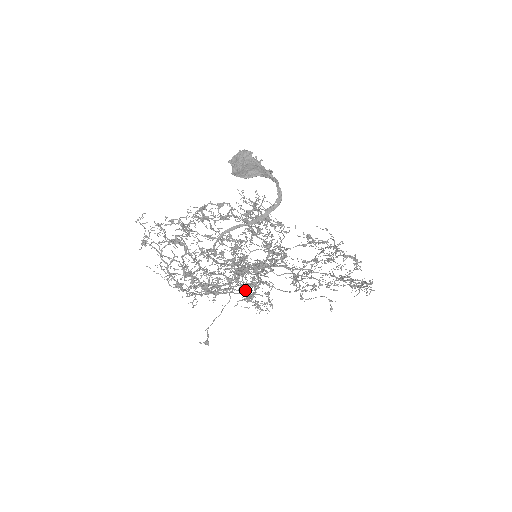
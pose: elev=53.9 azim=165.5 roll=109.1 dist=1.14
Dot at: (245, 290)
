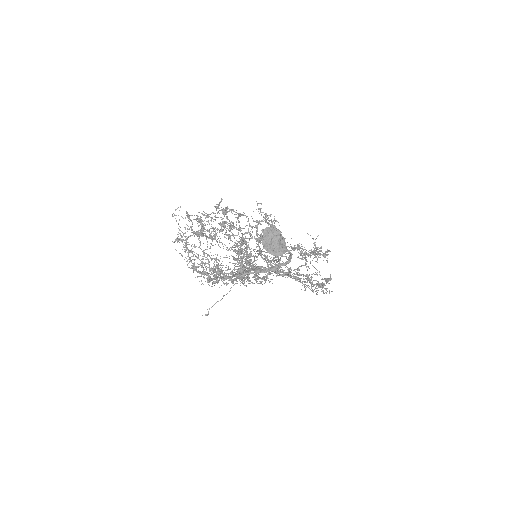
Dot at: occluded
